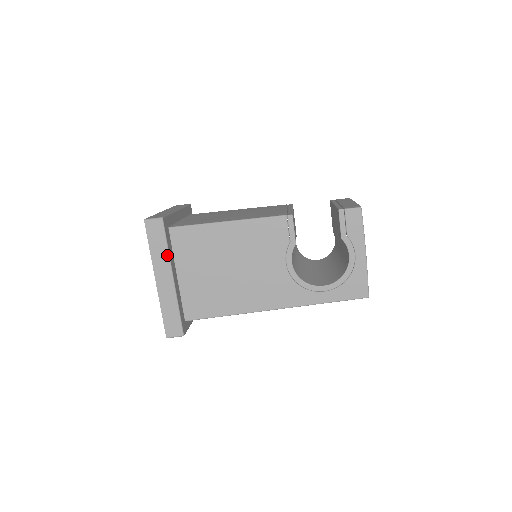
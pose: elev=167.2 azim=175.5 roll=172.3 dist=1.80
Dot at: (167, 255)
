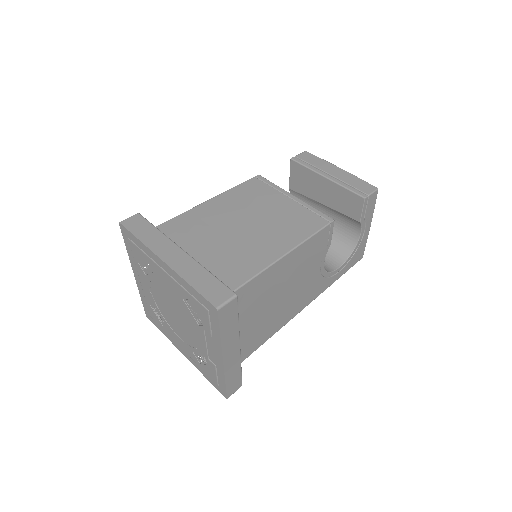
Dot at: (238, 329)
